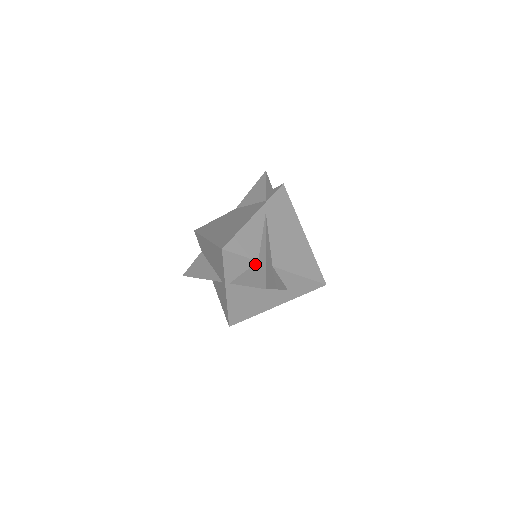
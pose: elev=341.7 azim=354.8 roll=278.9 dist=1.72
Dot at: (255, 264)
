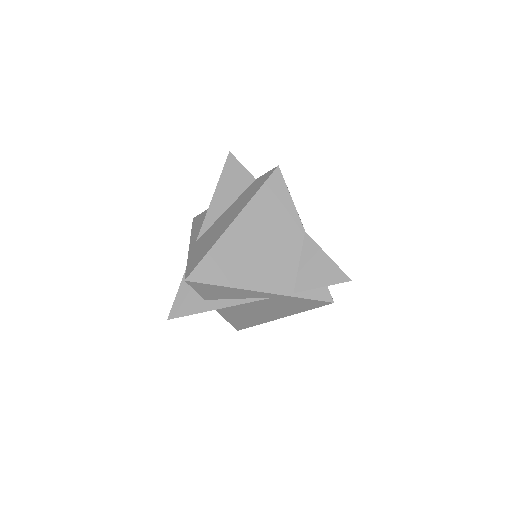
Dot at: occluded
